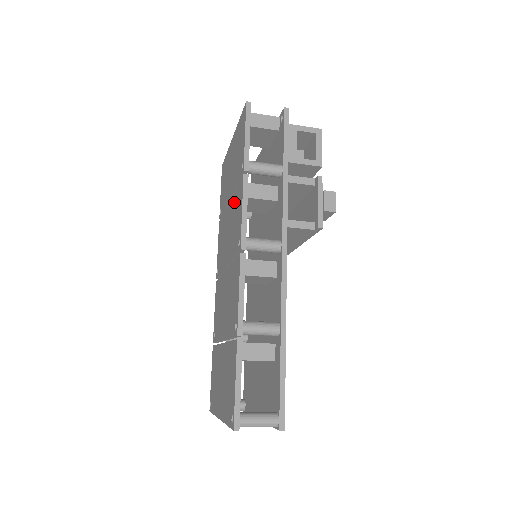
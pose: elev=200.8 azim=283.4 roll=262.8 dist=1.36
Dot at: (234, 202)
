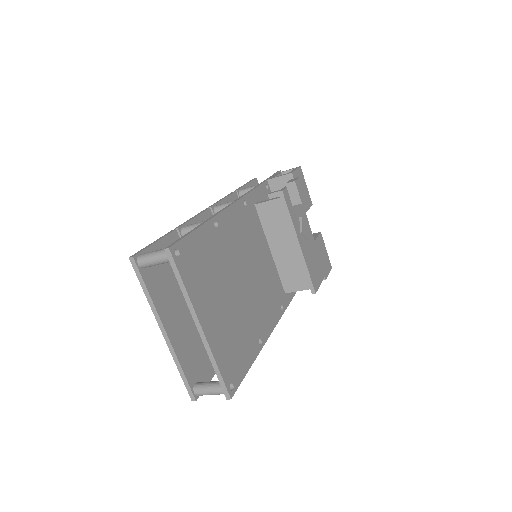
Dot at: occluded
